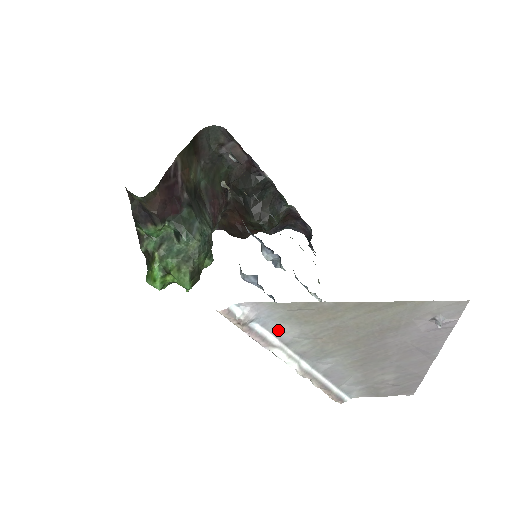
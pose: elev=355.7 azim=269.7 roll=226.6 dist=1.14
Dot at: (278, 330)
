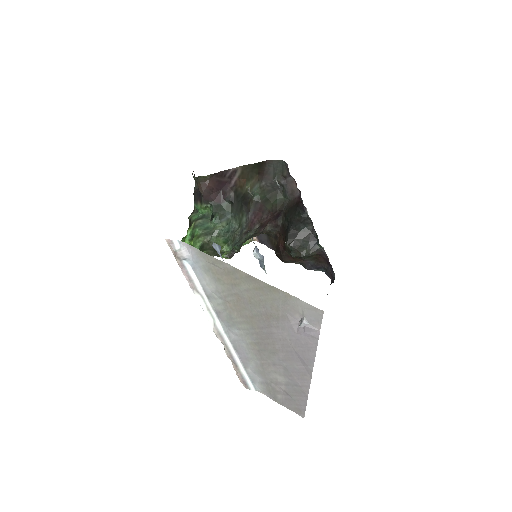
Dot at: (203, 279)
